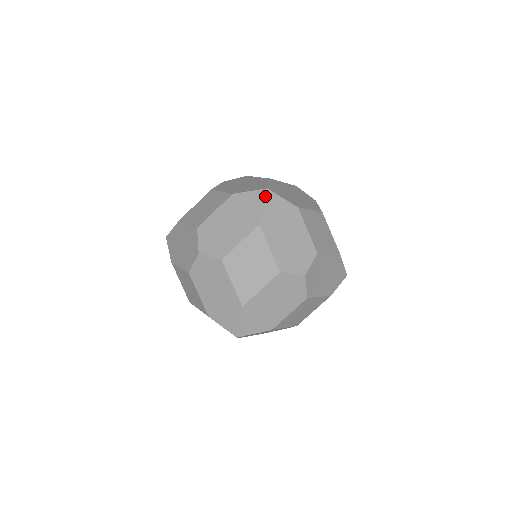
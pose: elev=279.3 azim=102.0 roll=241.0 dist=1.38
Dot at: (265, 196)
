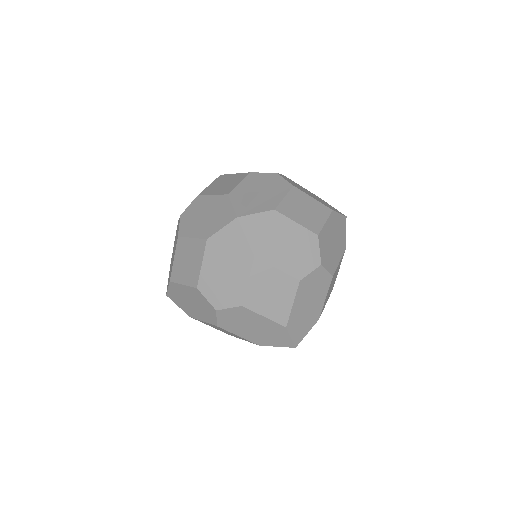
Dot at: (240, 226)
